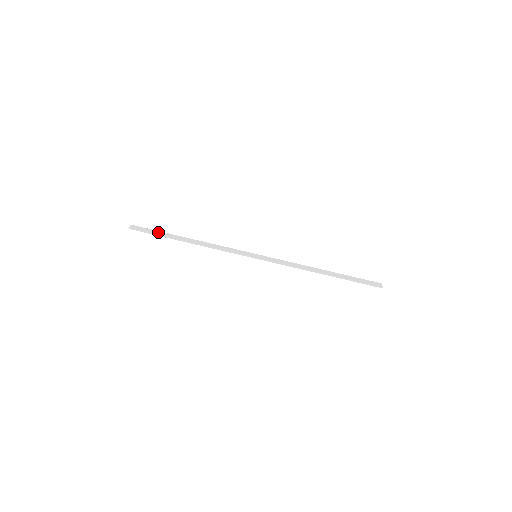
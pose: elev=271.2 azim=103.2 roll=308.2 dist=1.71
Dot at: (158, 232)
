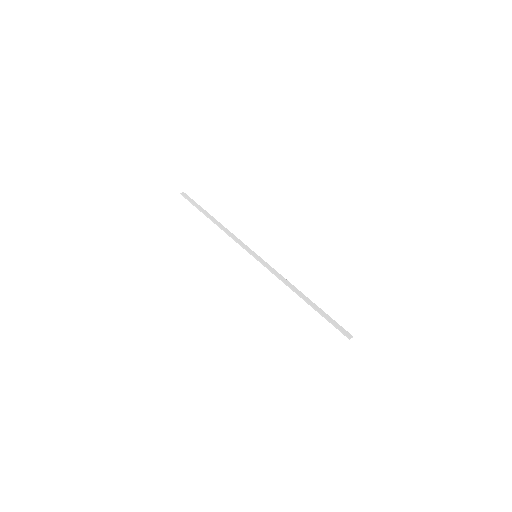
Dot at: (198, 205)
